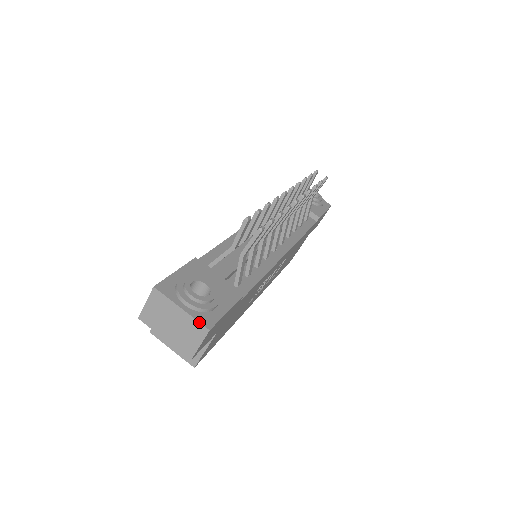
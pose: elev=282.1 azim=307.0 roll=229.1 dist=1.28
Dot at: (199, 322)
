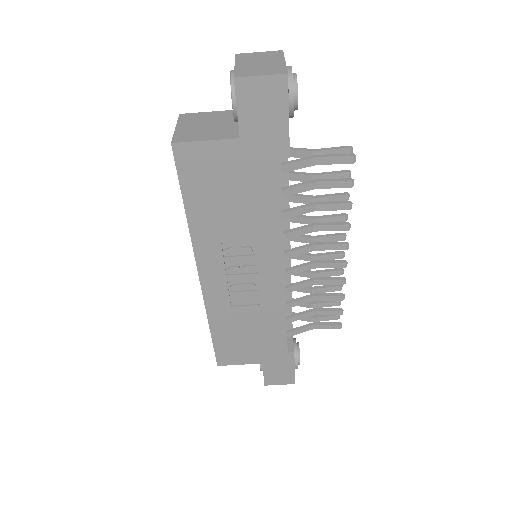
Dot at: occluded
